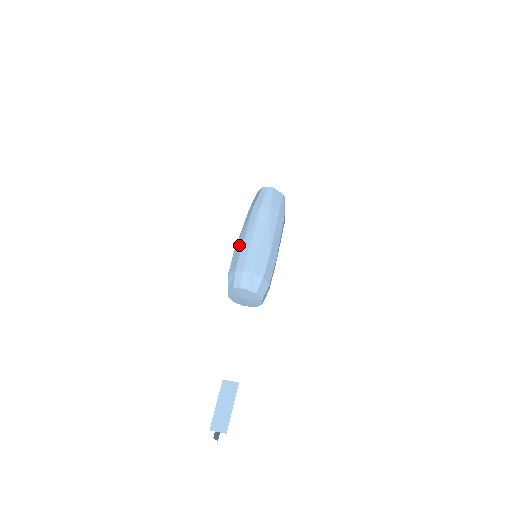
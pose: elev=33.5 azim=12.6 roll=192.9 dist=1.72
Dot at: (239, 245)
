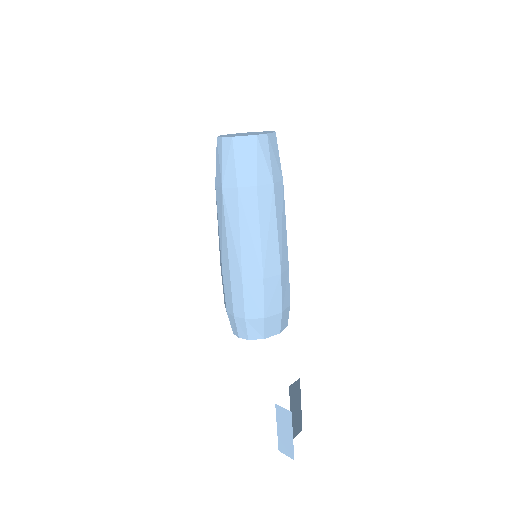
Dot at: (220, 262)
